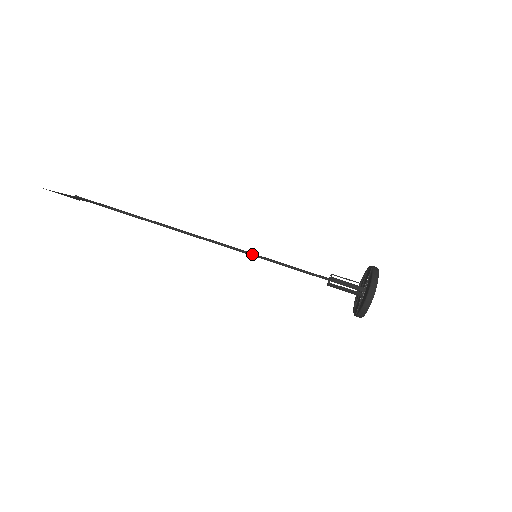
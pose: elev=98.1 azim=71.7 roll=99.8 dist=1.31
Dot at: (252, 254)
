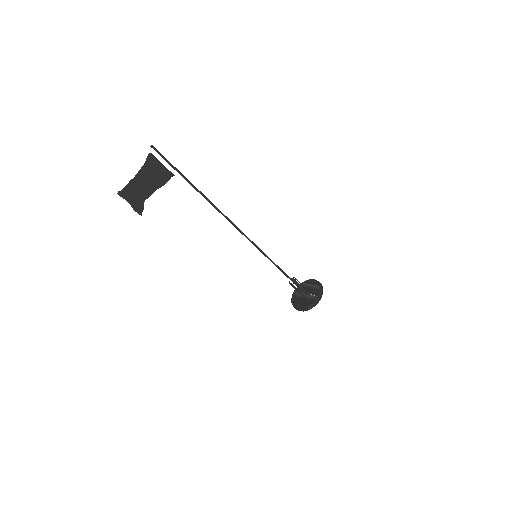
Dot at: (257, 248)
